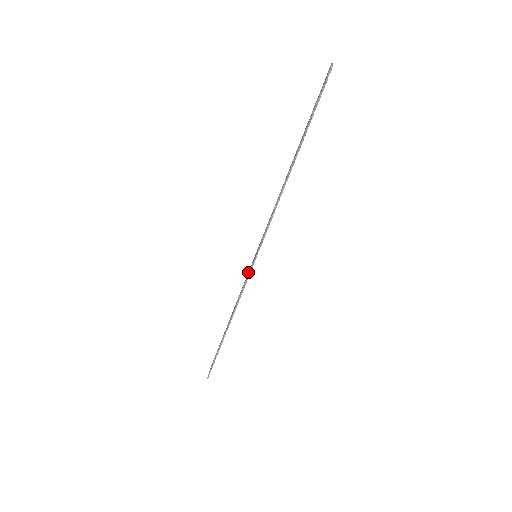
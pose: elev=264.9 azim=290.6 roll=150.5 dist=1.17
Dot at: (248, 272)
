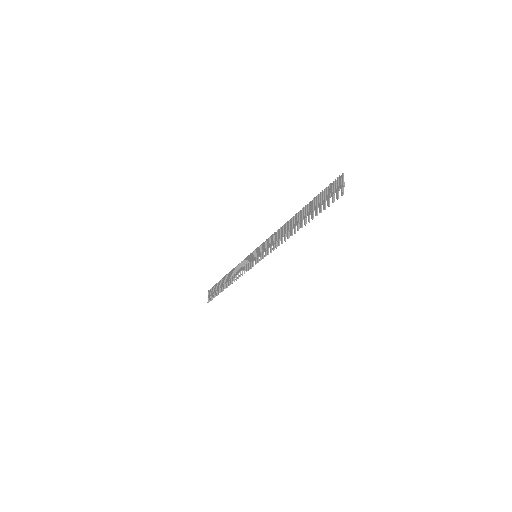
Dot at: (247, 259)
